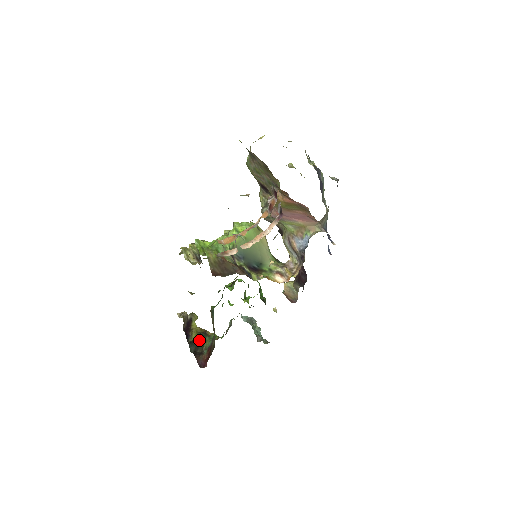
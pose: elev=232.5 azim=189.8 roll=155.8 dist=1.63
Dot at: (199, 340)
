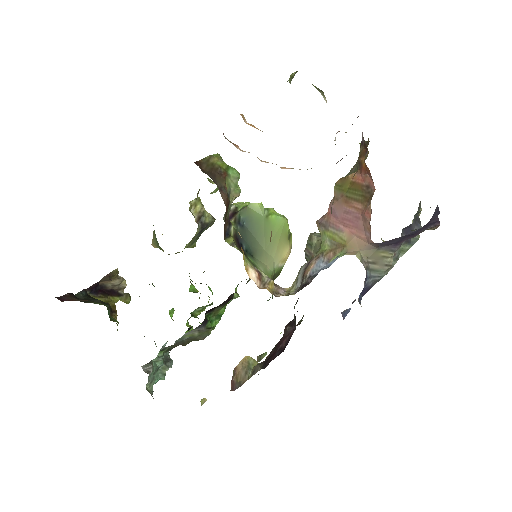
Dot at: (97, 299)
